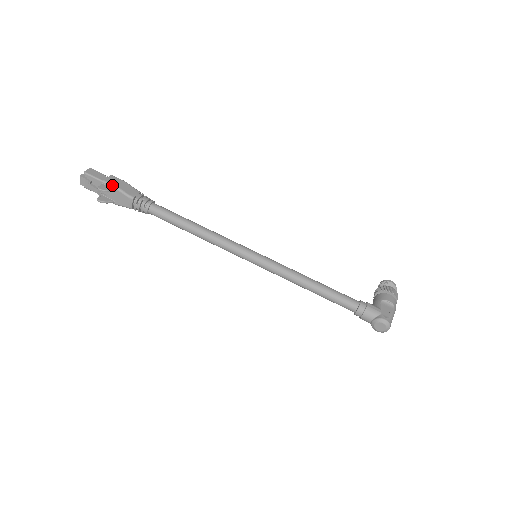
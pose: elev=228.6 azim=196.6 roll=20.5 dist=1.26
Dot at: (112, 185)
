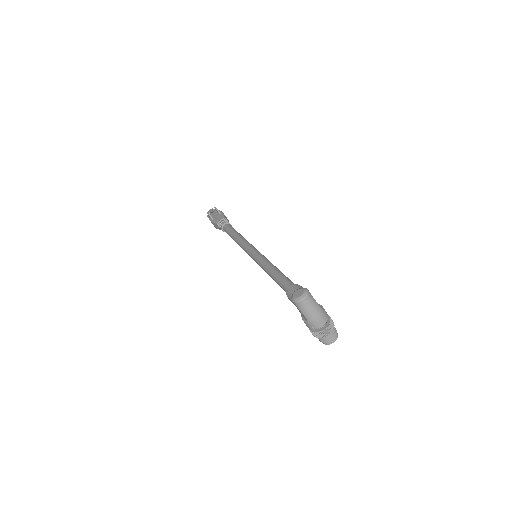
Dot at: (222, 212)
